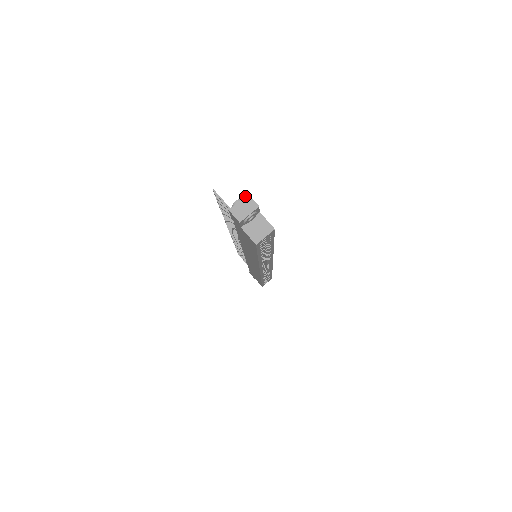
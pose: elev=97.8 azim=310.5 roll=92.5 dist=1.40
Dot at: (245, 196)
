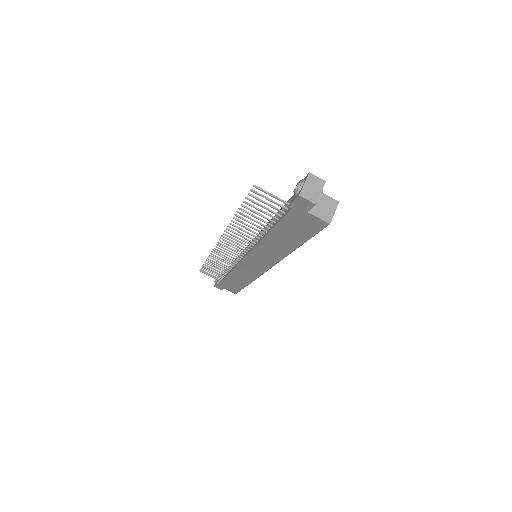
Dot at: (308, 175)
